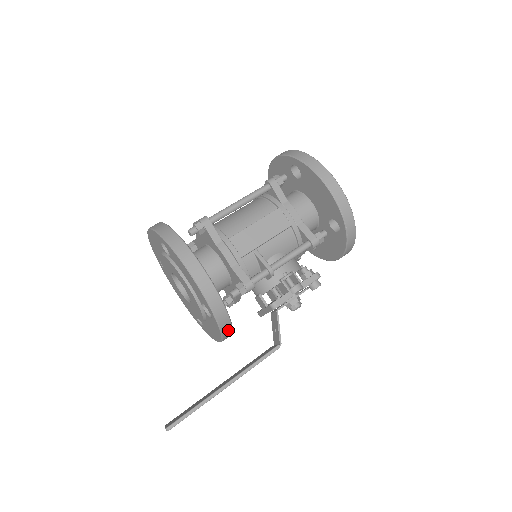
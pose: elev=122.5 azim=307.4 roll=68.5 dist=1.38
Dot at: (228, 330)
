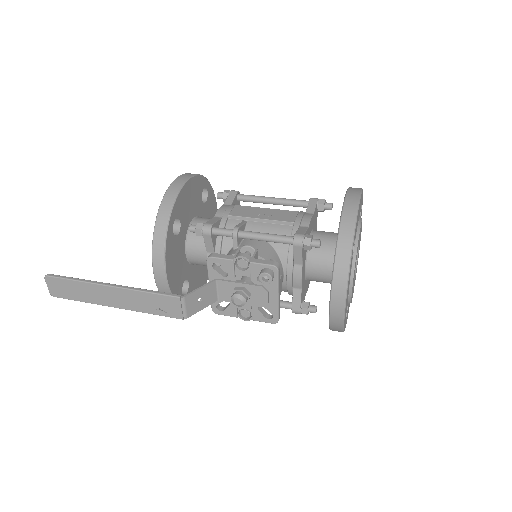
Dot at: (160, 248)
